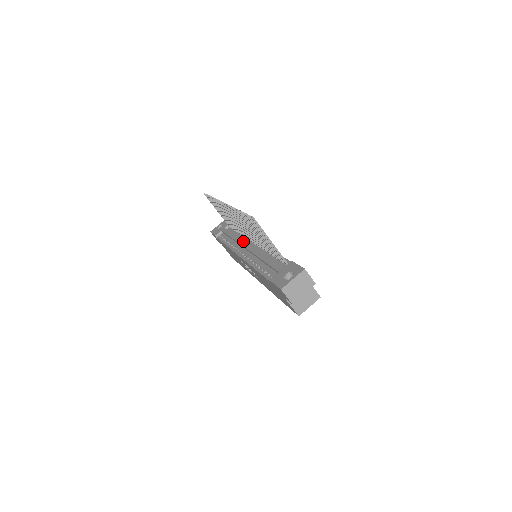
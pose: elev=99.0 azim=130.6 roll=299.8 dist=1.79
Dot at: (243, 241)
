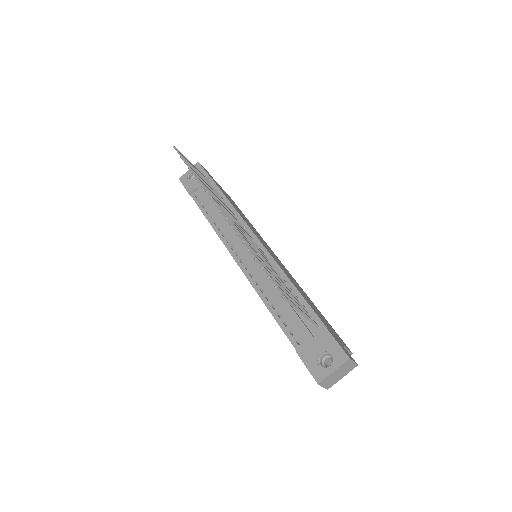
Dot at: occluded
